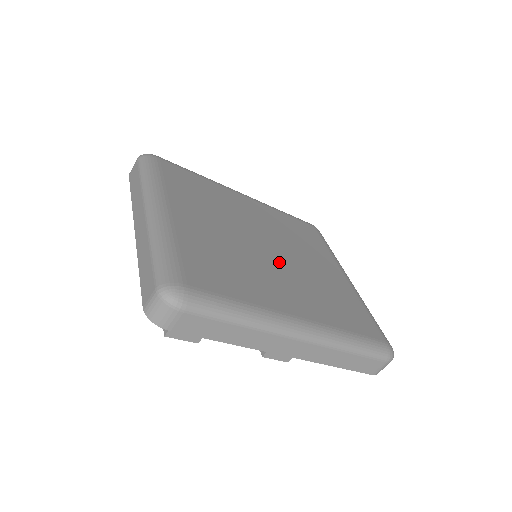
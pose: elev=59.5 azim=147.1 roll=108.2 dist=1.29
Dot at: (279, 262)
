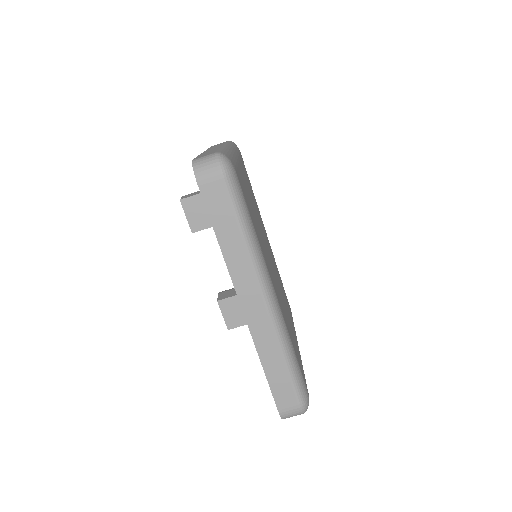
Dot at: occluded
